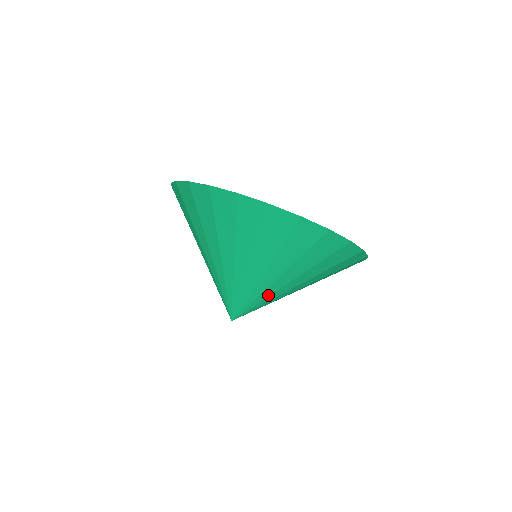
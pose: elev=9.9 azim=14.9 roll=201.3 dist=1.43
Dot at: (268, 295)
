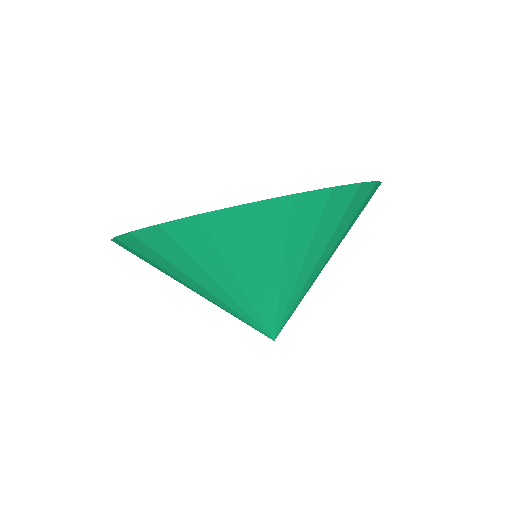
Dot at: (264, 303)
